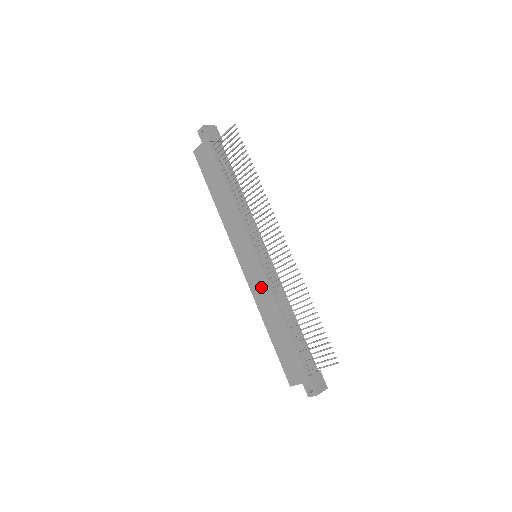
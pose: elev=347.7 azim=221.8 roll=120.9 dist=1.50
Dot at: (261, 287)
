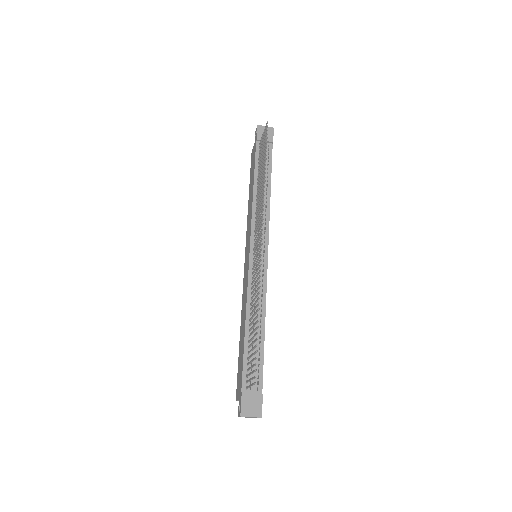
Dot at: (245, 287)
